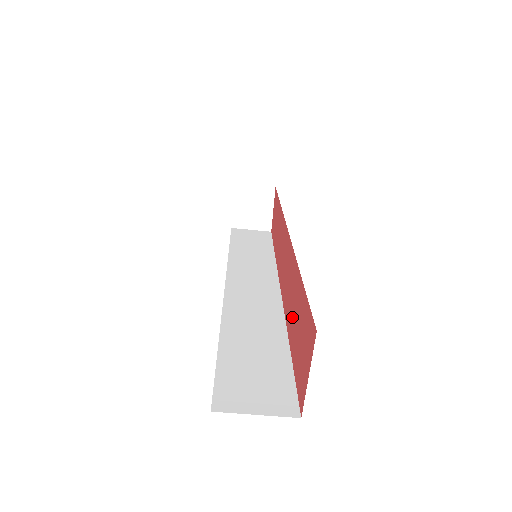
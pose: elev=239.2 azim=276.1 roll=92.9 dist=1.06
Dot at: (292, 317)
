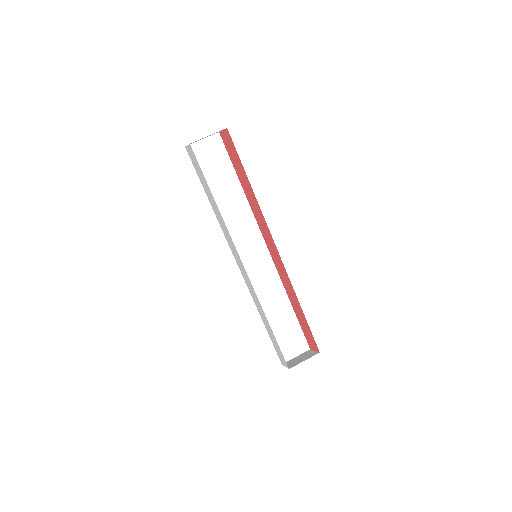
Dot at: (248, 187)
